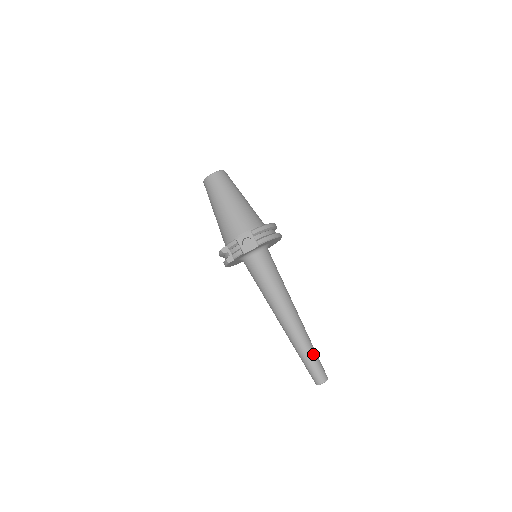
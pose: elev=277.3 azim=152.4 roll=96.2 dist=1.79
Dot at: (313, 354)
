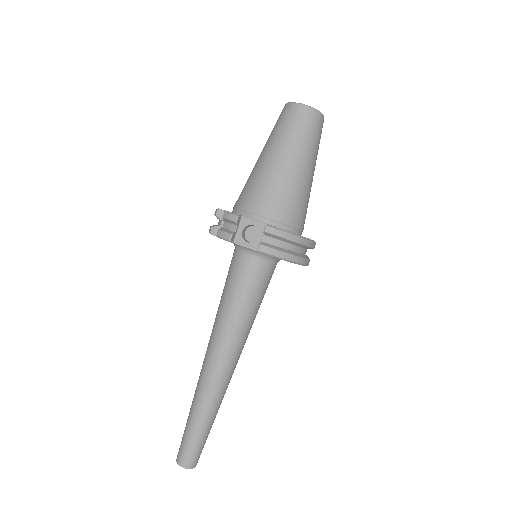
Dot at: (203, 428)
